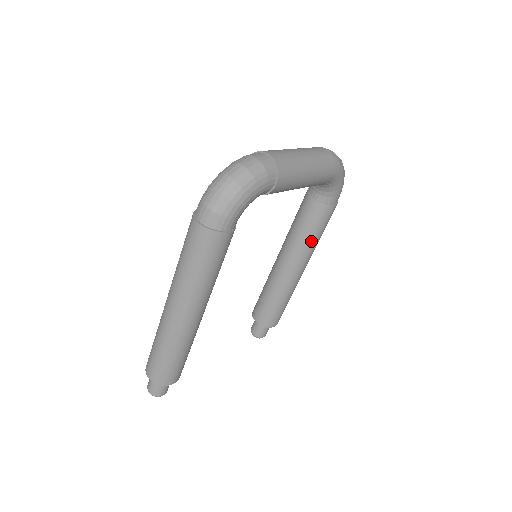
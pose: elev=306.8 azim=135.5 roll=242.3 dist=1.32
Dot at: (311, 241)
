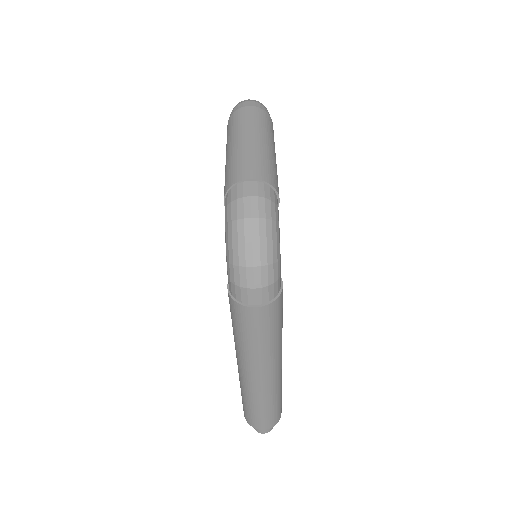
Dot at: occluded
